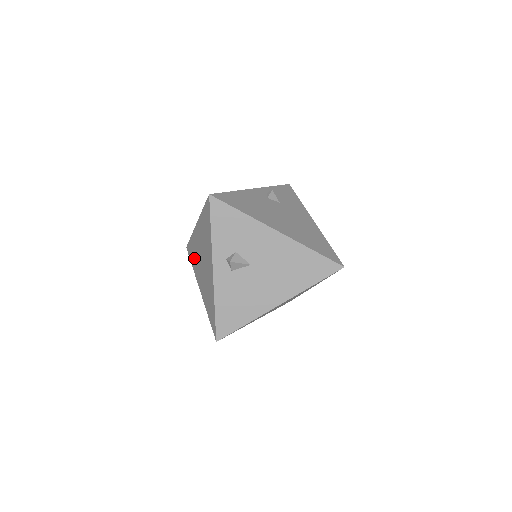
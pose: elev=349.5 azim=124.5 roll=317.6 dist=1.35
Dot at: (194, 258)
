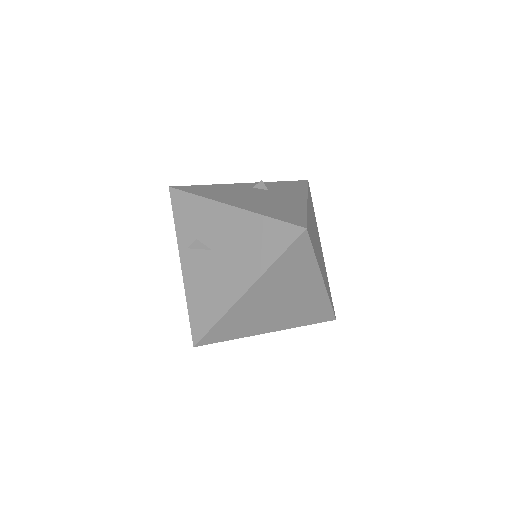
Dot at: occluded
